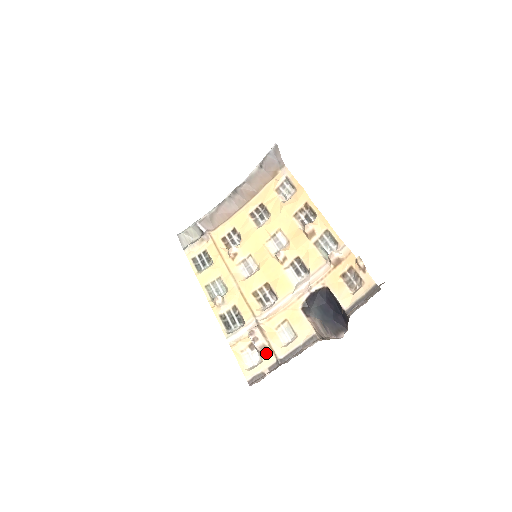
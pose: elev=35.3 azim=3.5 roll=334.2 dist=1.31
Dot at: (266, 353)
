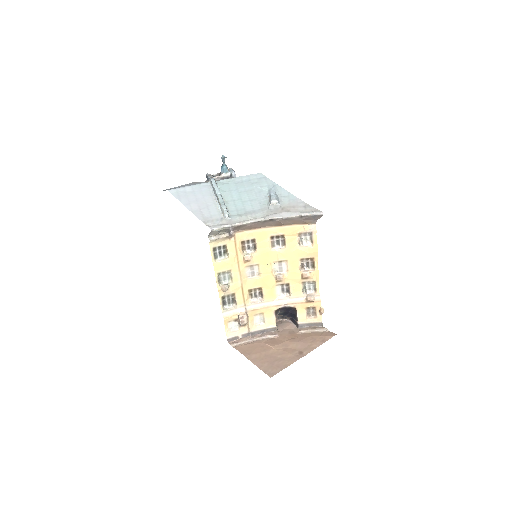
Dot at: (244, 327)
